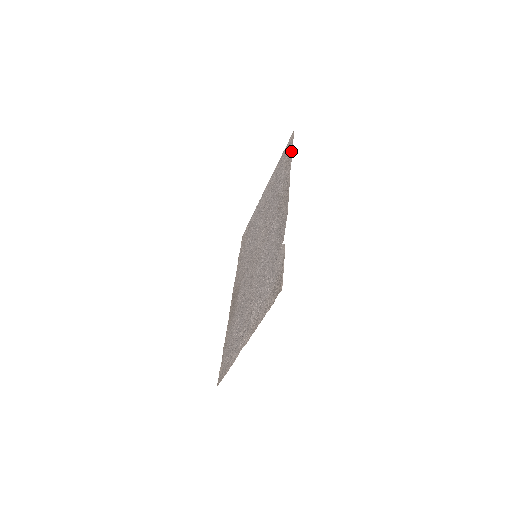
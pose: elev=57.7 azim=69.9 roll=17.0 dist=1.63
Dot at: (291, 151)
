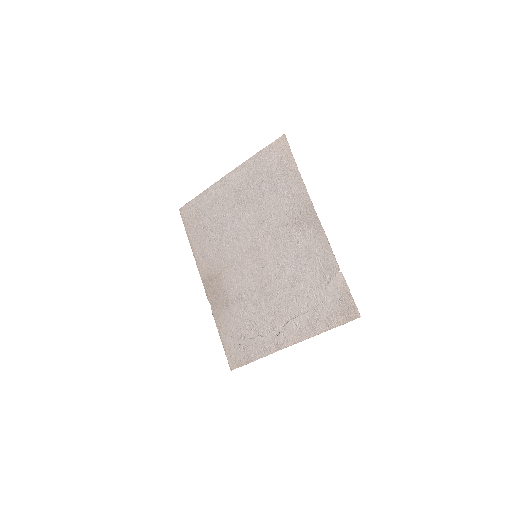
Dot at: (293, 162)
